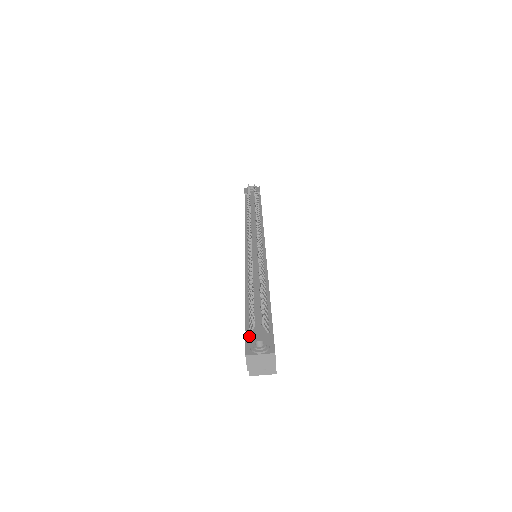
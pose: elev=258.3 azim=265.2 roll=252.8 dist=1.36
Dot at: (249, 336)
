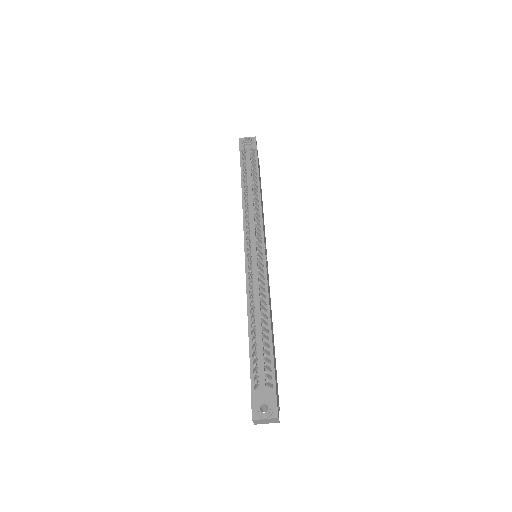
Dot at: (254, 394)
